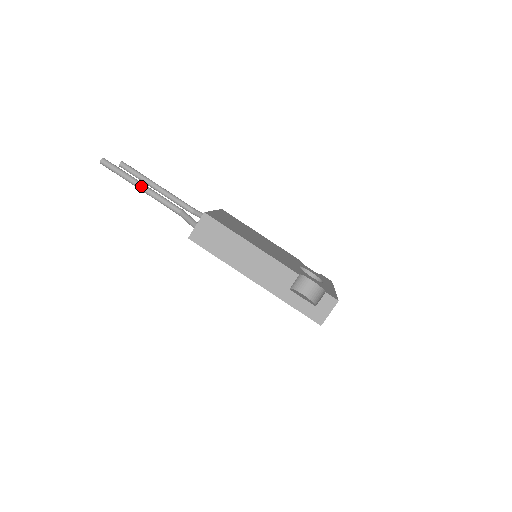
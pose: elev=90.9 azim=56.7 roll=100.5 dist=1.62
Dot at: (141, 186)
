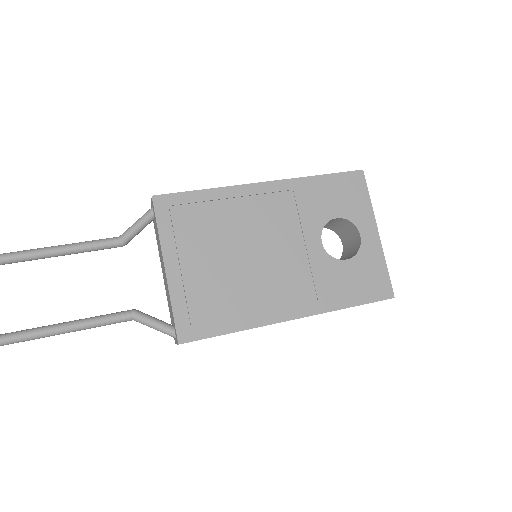
Dot at: (41, 249)
